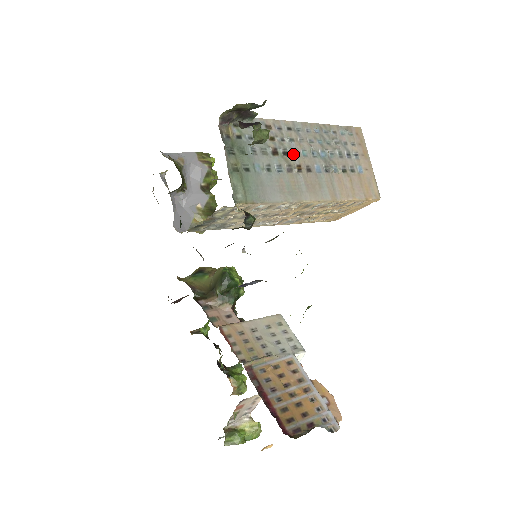
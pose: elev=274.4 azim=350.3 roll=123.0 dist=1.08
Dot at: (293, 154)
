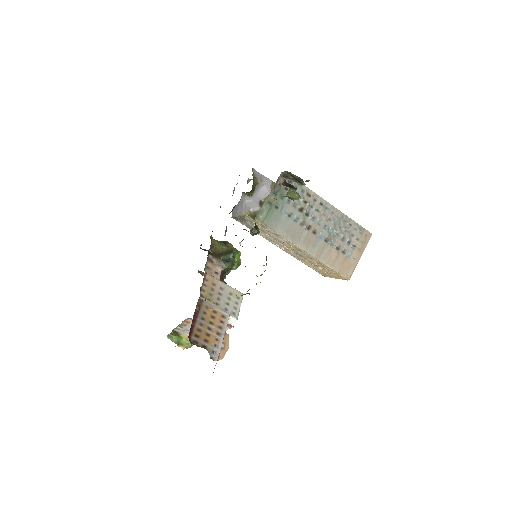
Dot at: (312, 218)
